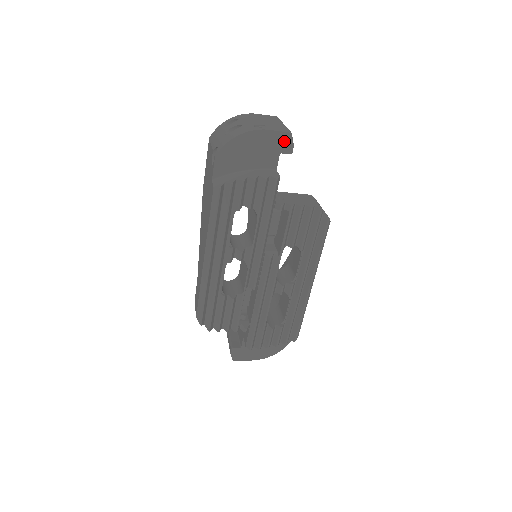
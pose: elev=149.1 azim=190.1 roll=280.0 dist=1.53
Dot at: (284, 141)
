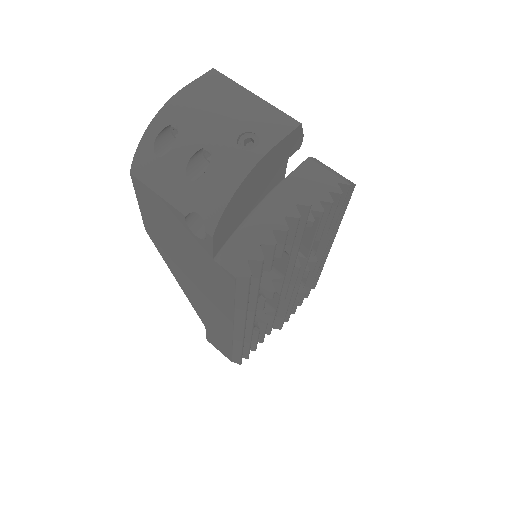
Dot at: (292, 141)
